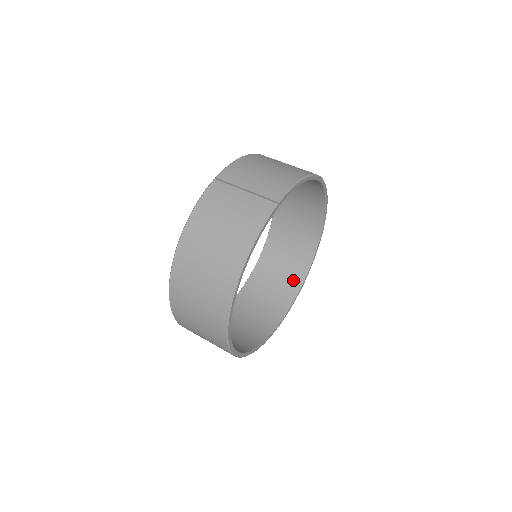
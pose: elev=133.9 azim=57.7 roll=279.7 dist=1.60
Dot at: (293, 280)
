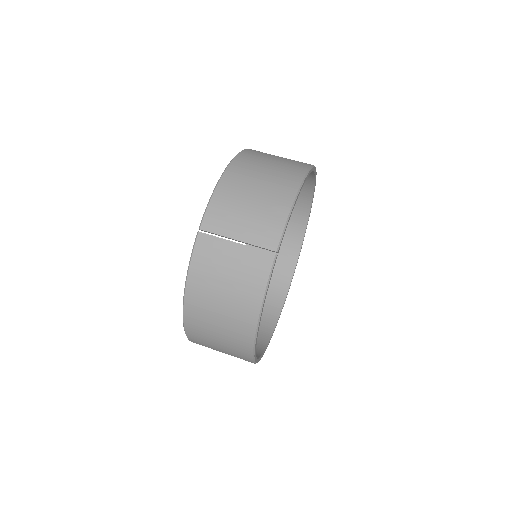
Dot at: (292, 238)
